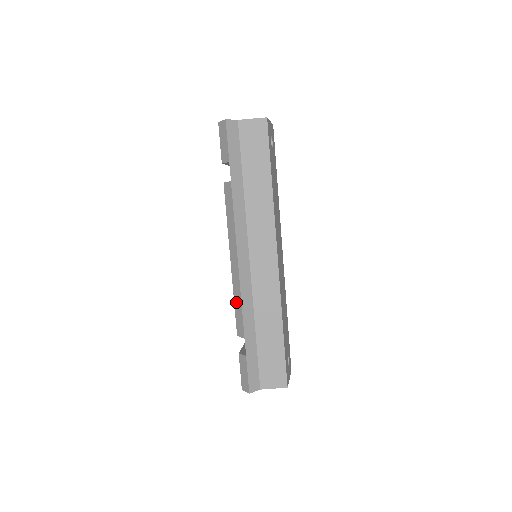
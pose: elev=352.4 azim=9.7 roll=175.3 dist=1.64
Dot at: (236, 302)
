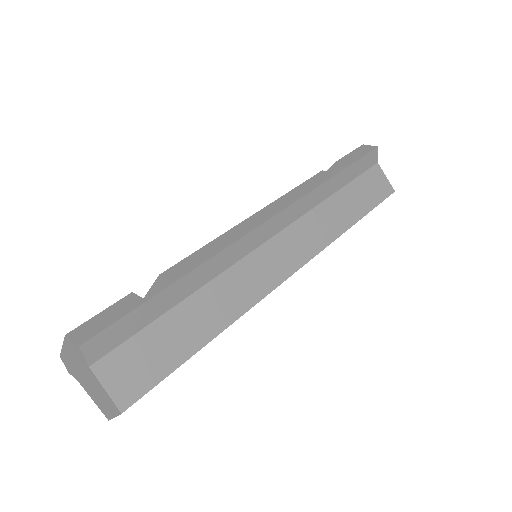
Dot at: (211, 246)
